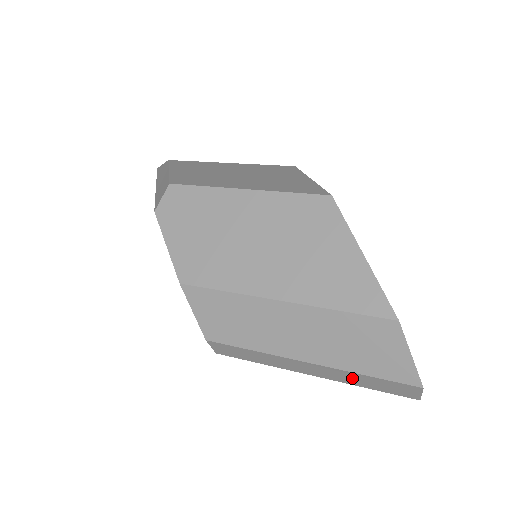
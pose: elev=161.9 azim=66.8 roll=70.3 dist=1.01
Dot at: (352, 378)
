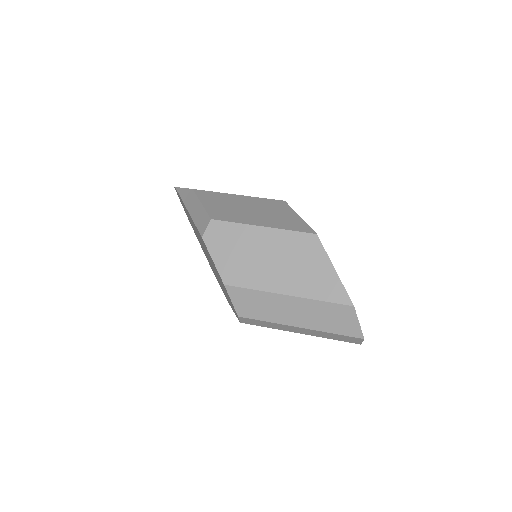
Dot at: (325, 335)
